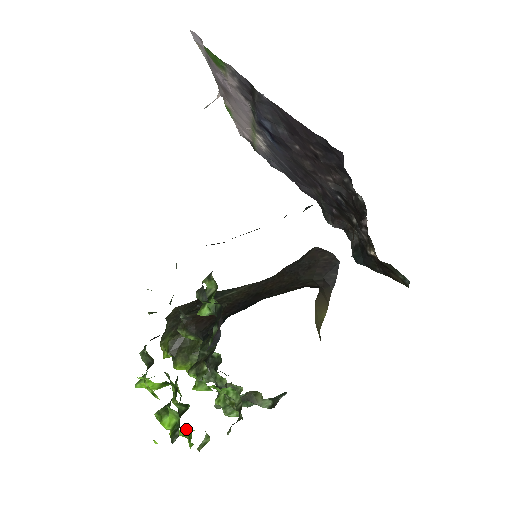
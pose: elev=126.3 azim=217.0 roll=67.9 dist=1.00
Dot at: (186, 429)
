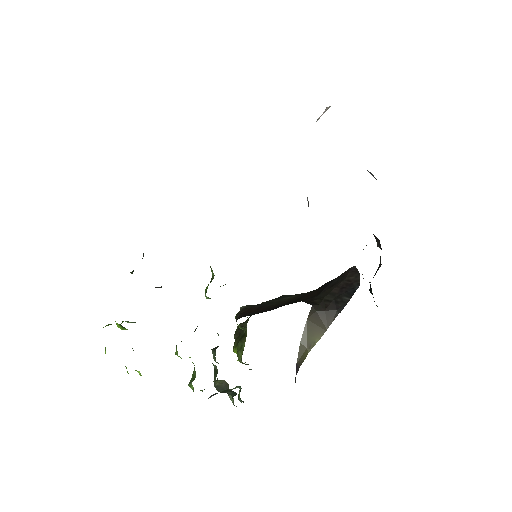
Dot at: (126, 367)
